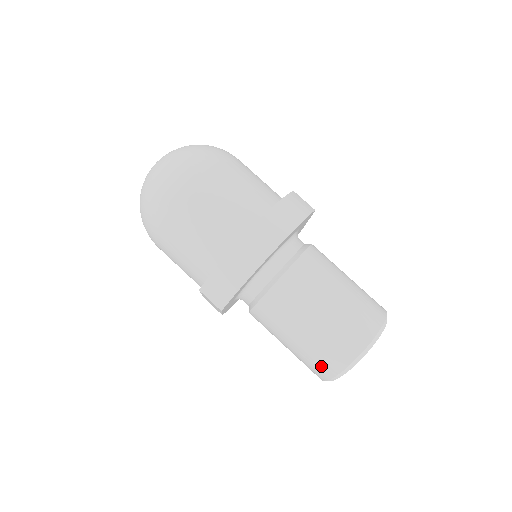
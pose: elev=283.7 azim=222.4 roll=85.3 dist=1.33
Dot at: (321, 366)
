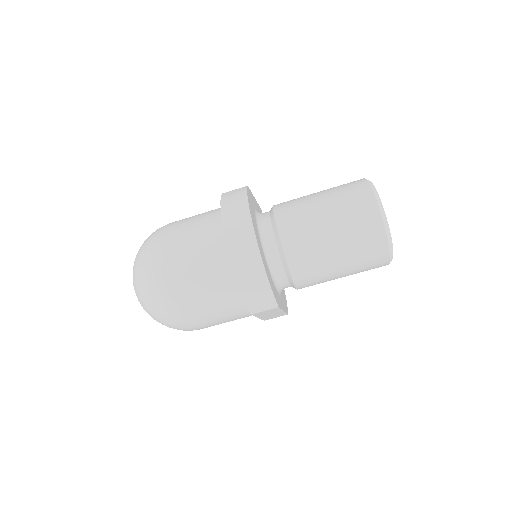
Dot at: (374, 256)
